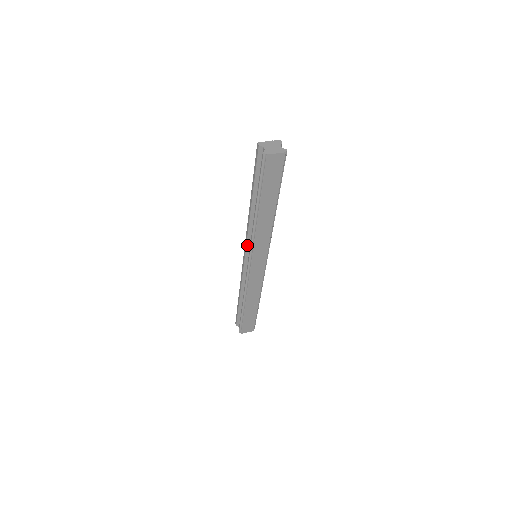
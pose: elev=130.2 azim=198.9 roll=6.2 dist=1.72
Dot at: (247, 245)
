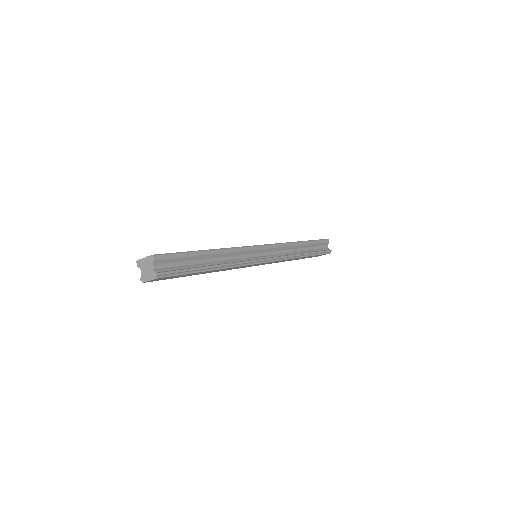
Dot at: occluded
